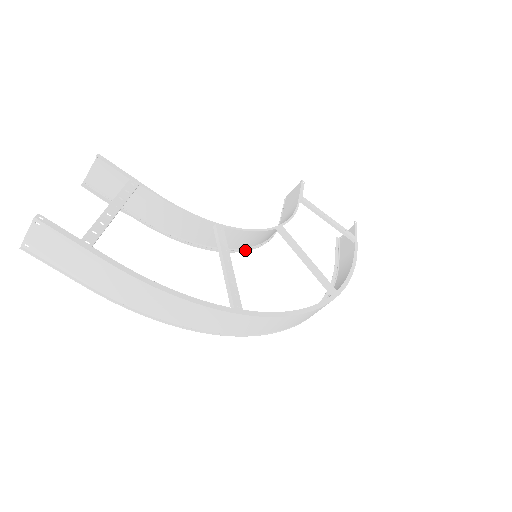
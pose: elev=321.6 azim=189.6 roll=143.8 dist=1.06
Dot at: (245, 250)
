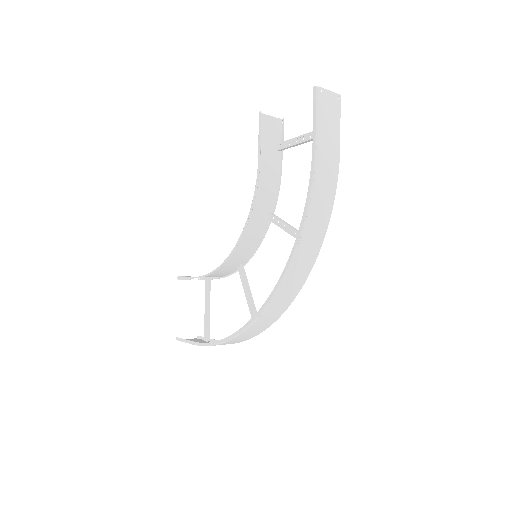
Dot at: (232, 252)
